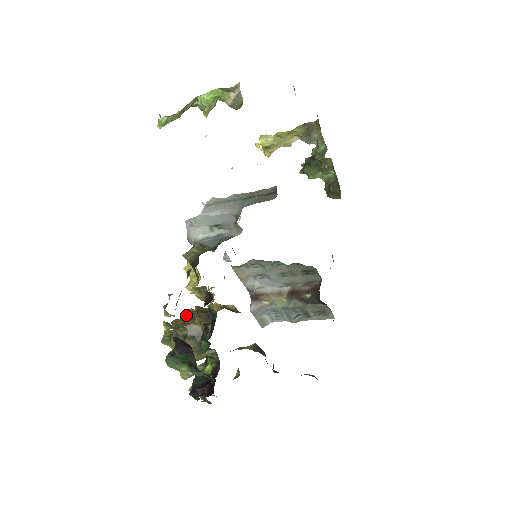
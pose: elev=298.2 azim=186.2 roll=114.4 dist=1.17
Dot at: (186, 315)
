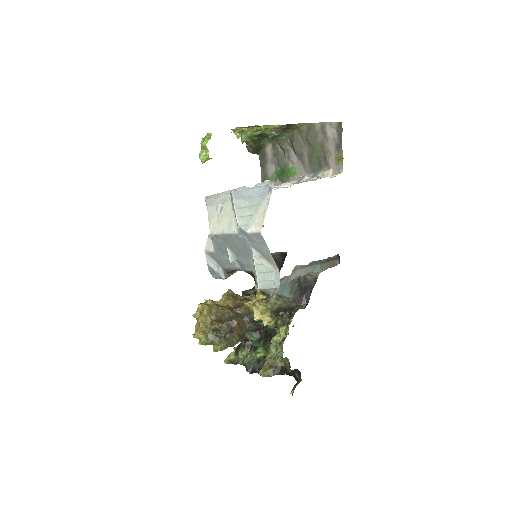
Dot at: (229, 324)
